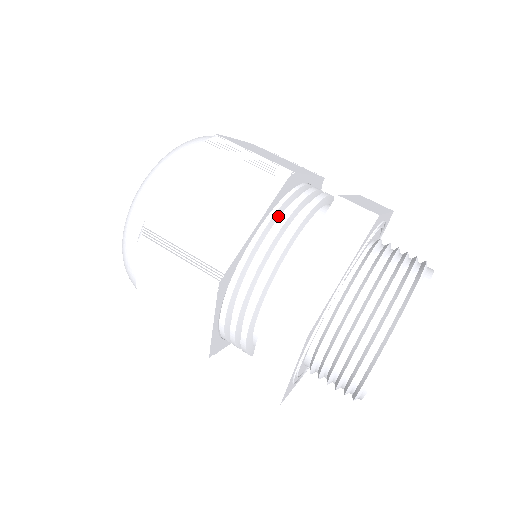
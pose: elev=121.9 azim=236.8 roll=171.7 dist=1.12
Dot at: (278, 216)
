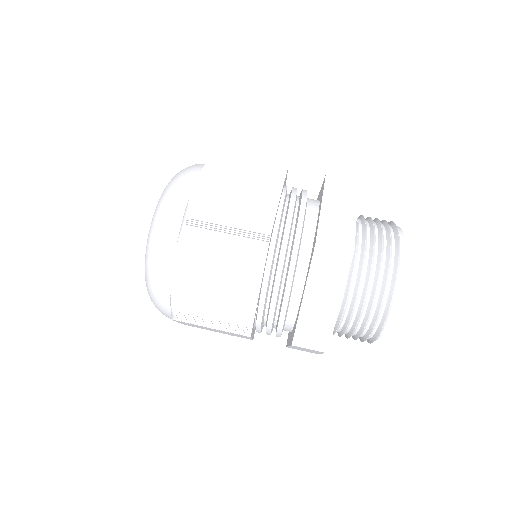
Dot at: (285, 198)
